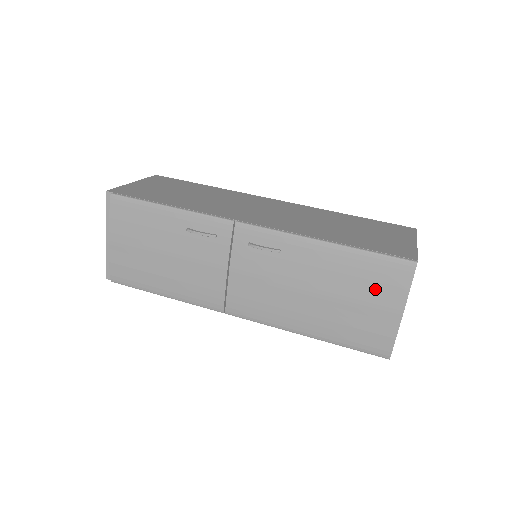
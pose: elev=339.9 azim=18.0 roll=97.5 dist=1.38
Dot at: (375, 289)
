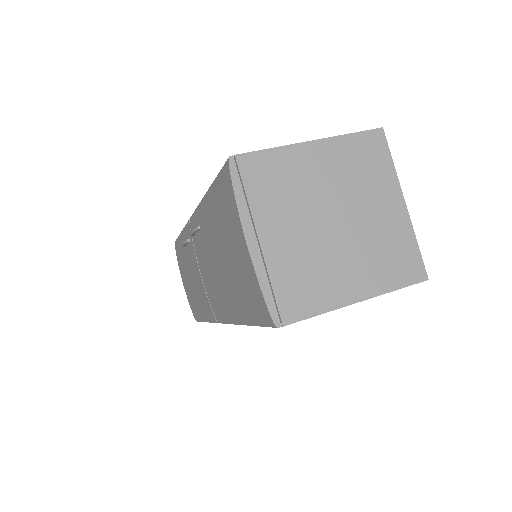
Dot at: (227, 222)
